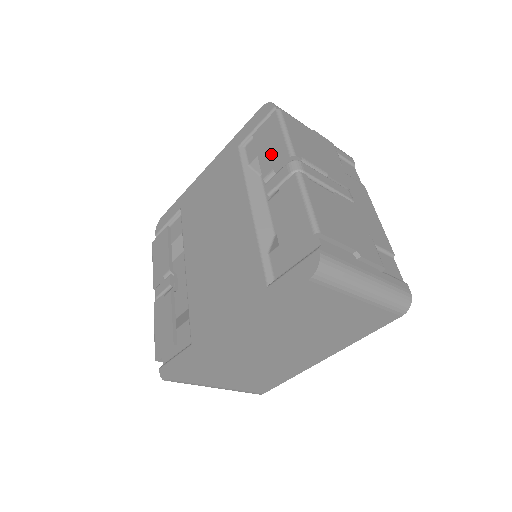
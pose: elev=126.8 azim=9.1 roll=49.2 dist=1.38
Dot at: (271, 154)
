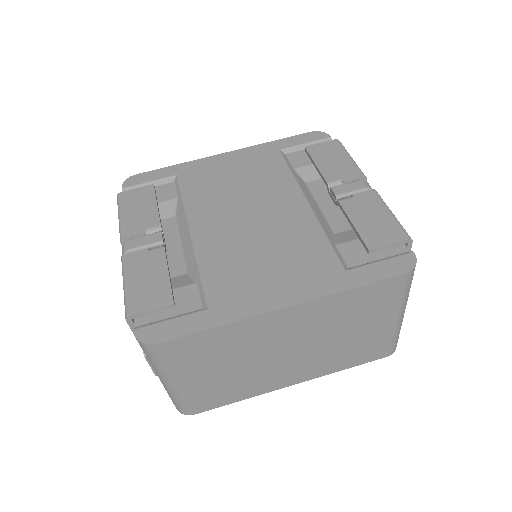
Dot at: (336, 168)
